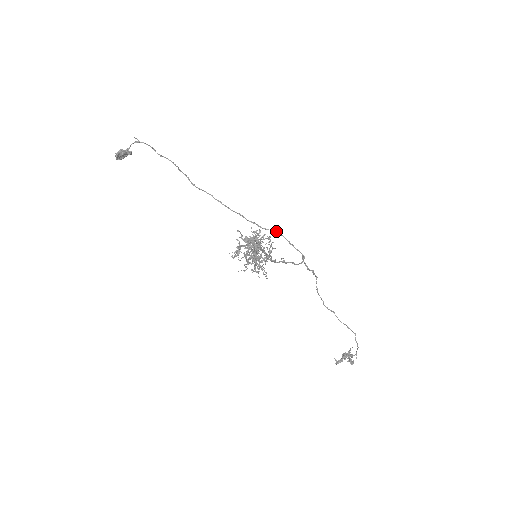
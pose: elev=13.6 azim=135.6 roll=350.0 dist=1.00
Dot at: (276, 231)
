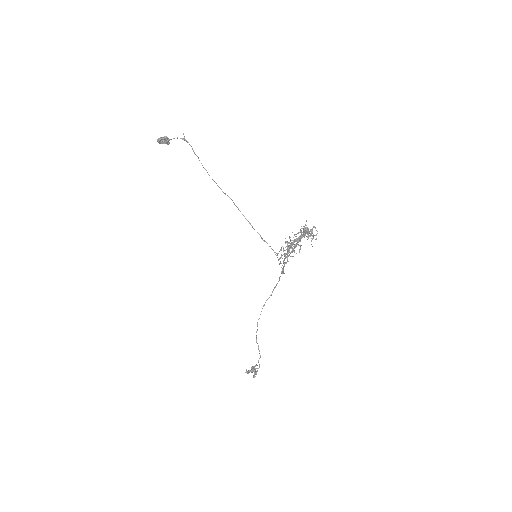
Dot at: occluded
